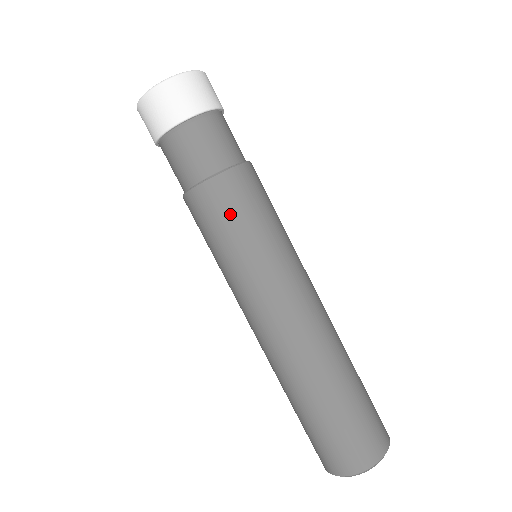
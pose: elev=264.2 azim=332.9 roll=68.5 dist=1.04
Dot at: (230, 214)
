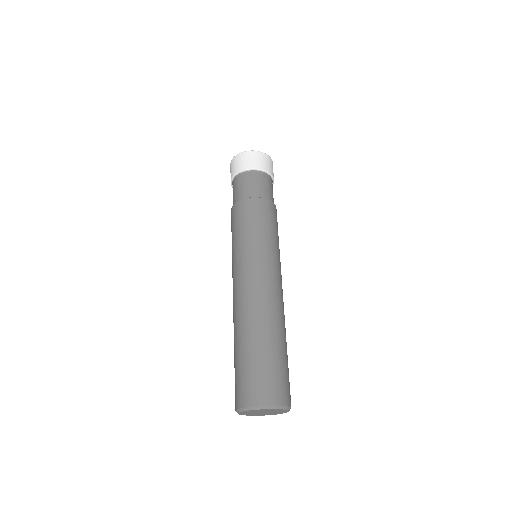
Dot at: (257, 217)
